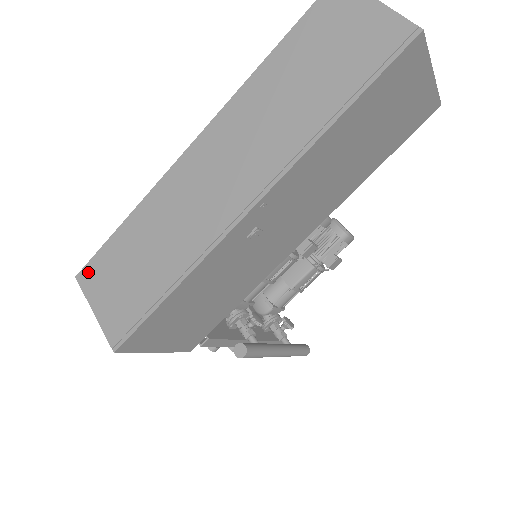
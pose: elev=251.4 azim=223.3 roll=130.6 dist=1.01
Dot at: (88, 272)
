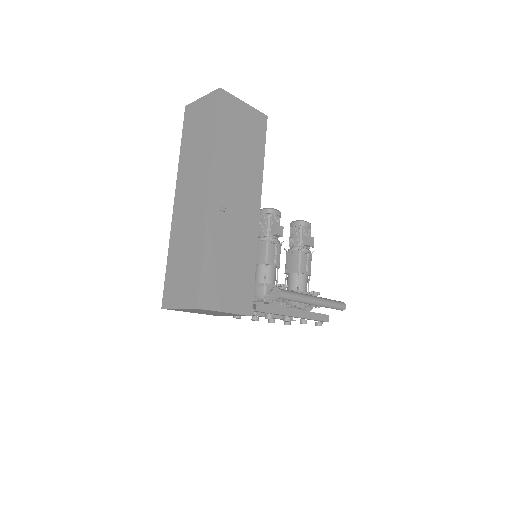
Dot at: (165, 298)
